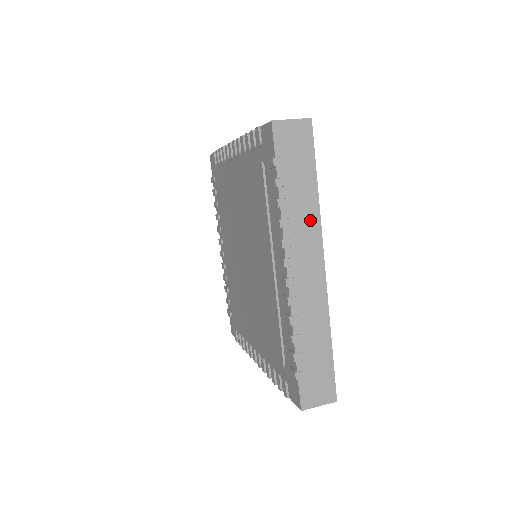
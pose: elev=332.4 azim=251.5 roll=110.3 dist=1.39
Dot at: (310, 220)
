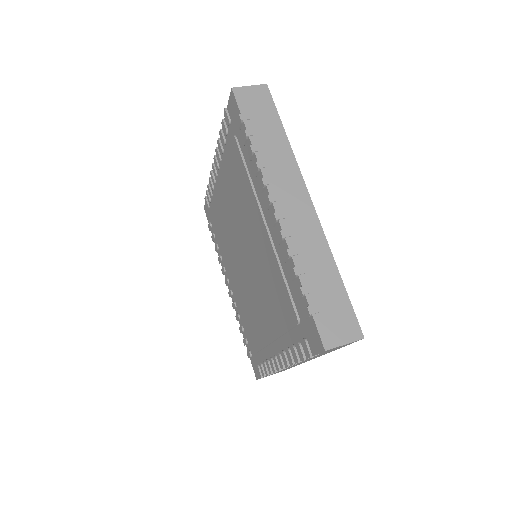
Dot at: (286, 161)
